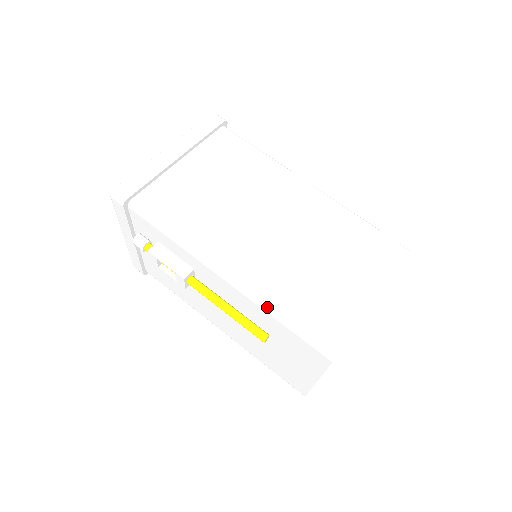
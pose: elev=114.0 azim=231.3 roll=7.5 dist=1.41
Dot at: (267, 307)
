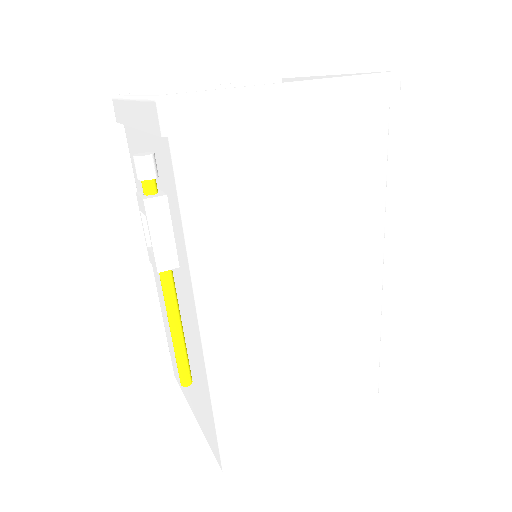
Dot at: (215, 396)
